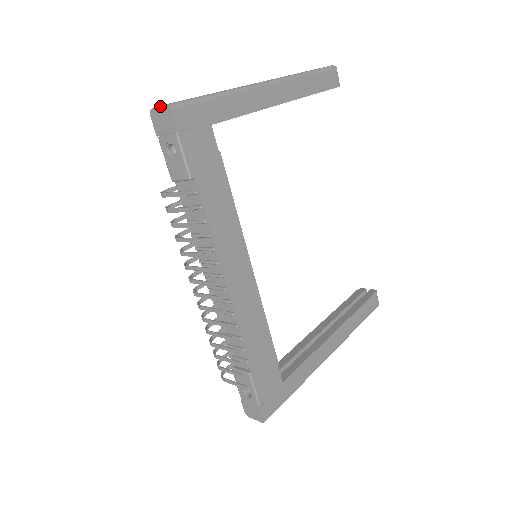
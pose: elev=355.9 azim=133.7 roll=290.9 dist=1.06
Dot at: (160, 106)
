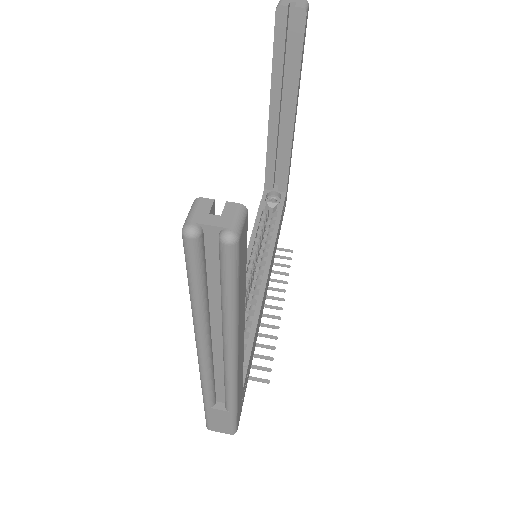
Dot at: occluded
